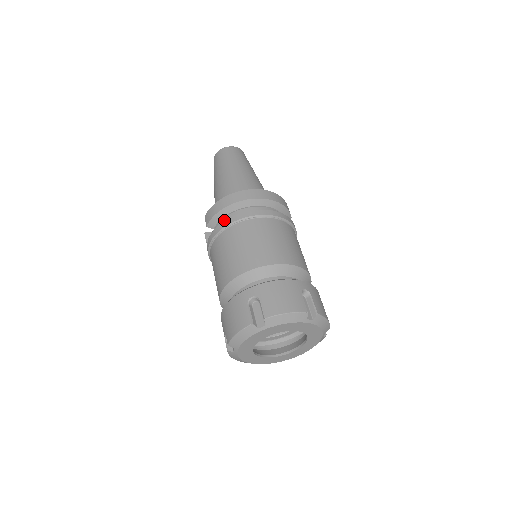
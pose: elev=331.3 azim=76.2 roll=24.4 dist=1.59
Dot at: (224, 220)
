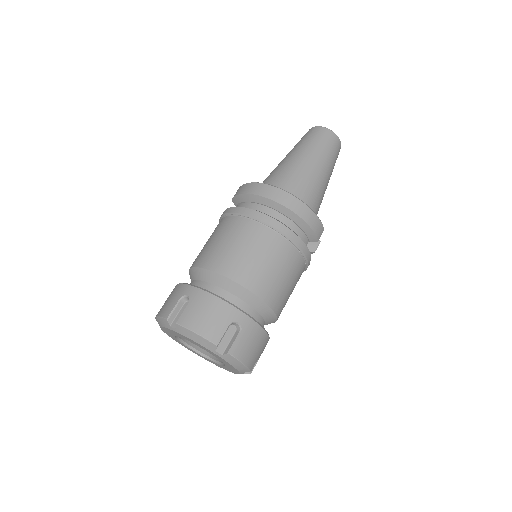
Dot at: (242, 205)
